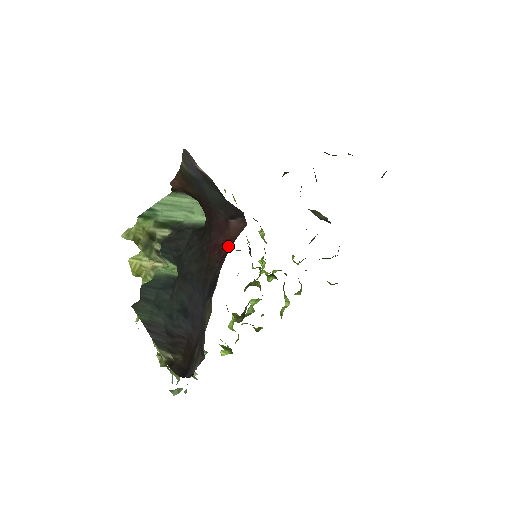
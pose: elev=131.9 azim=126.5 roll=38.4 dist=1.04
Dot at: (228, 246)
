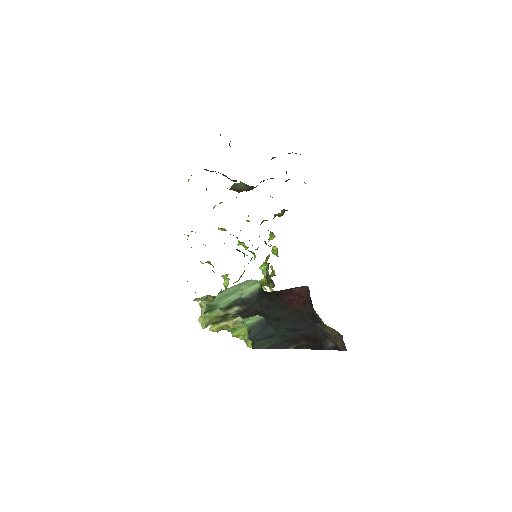
Dot at: (302, 298)
